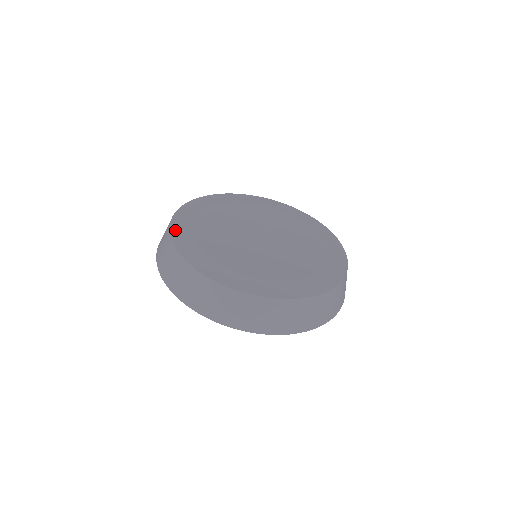
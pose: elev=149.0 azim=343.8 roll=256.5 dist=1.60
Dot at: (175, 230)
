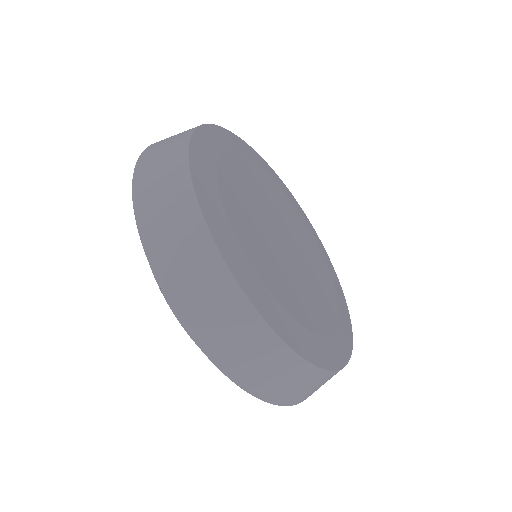
Dot at: (203, 133)
